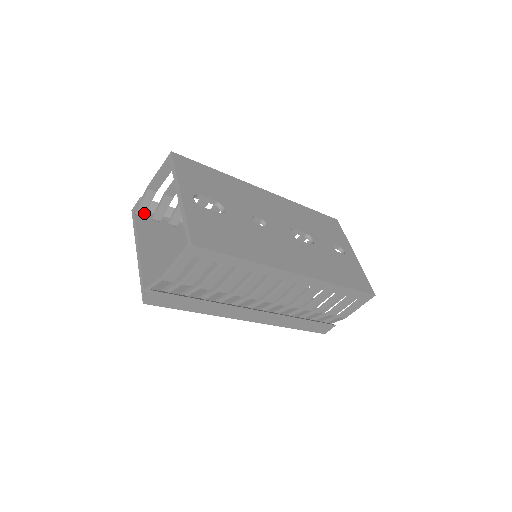
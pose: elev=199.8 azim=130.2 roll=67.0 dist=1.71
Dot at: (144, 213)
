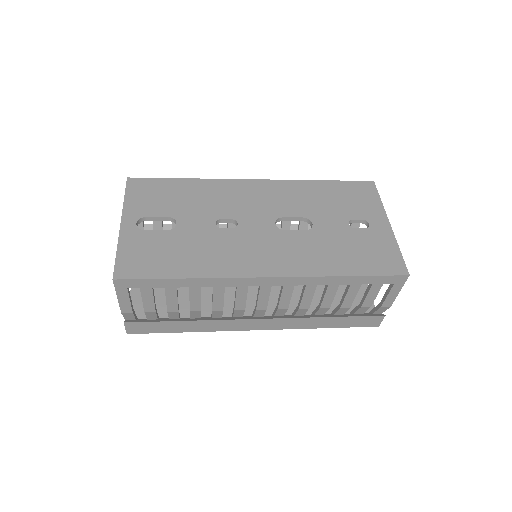
Dot at: occluded
